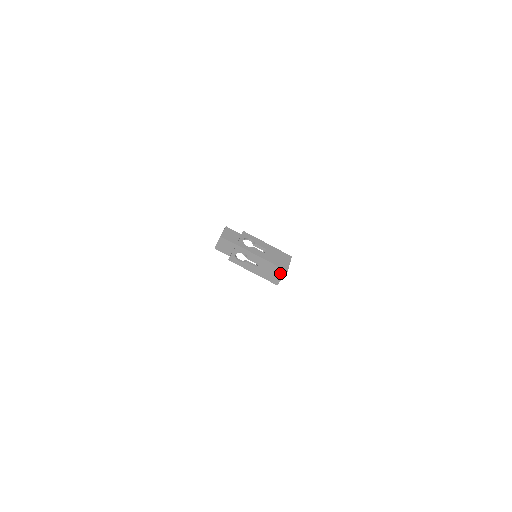
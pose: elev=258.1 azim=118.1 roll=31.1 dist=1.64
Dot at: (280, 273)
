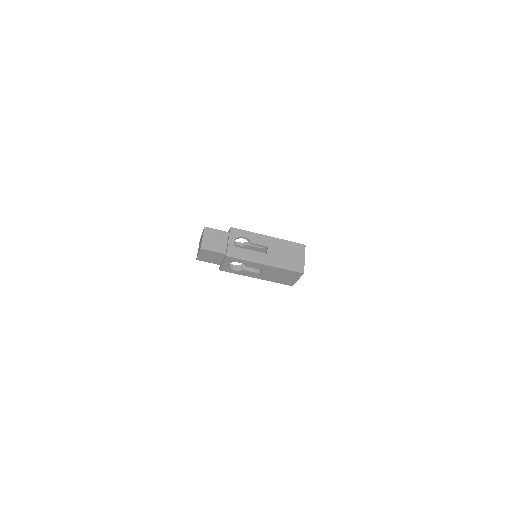
Dot at: (294, 276)
